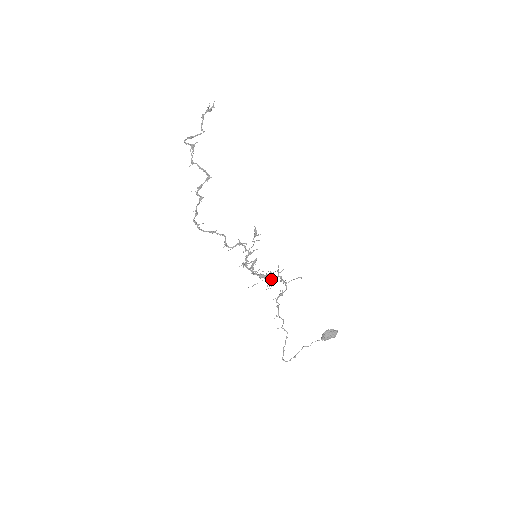
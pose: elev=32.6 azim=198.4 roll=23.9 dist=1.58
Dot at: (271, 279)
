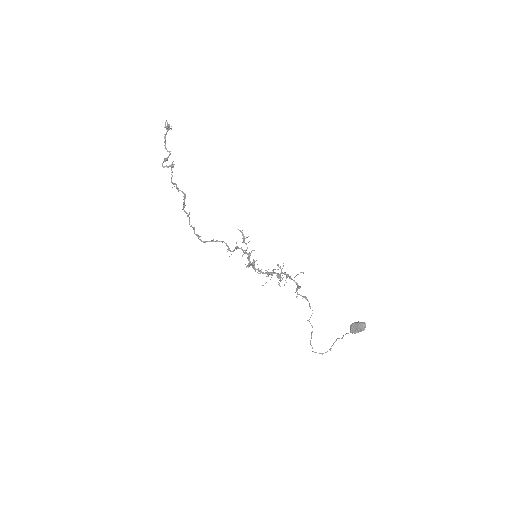
Dot at: (277, 276)
